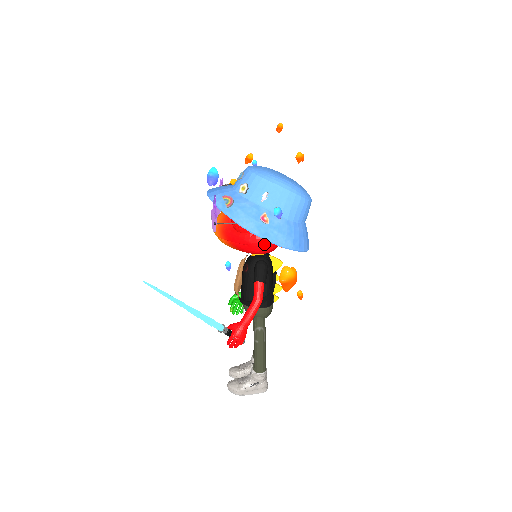
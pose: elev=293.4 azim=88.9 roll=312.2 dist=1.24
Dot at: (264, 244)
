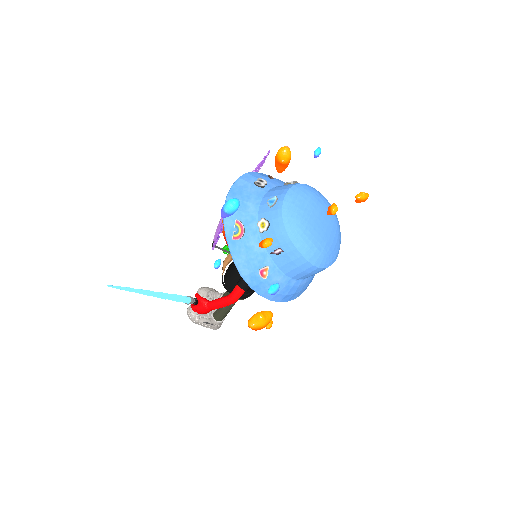
Dot at: occluded
